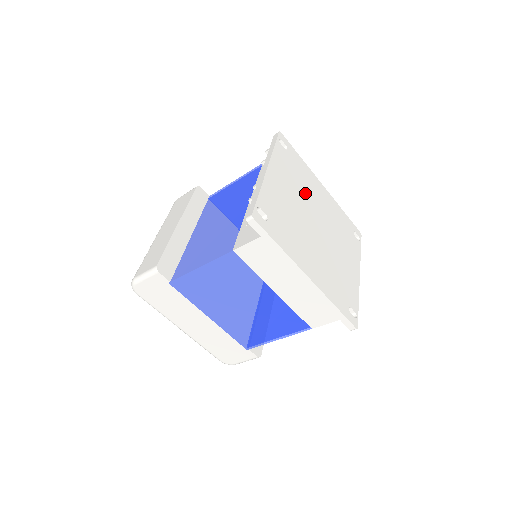
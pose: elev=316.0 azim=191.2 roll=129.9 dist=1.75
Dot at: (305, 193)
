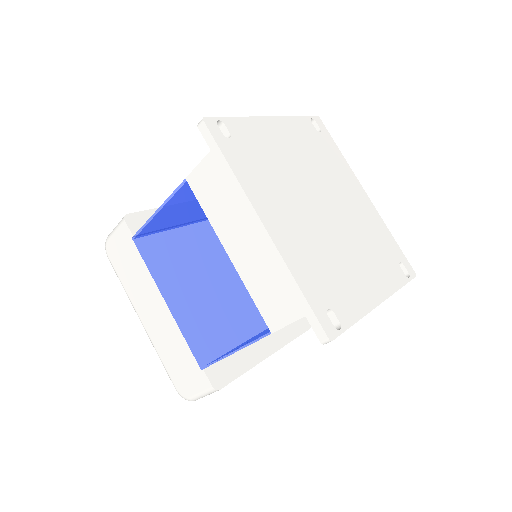
Dot at: (324, 173)
